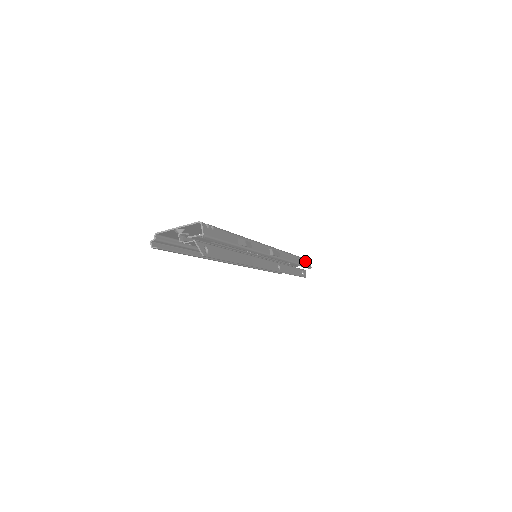
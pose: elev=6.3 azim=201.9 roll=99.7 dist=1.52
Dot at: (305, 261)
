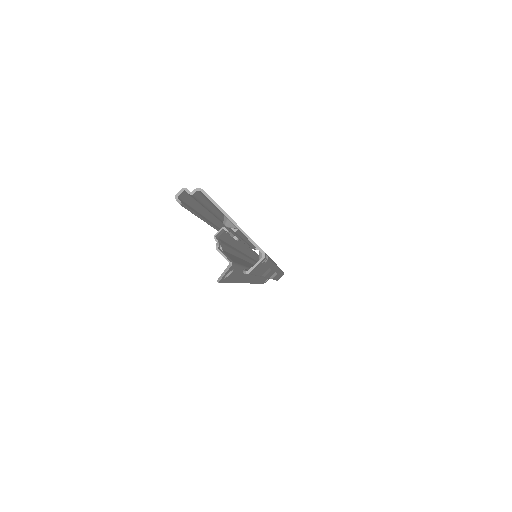
Dot at: occluded
